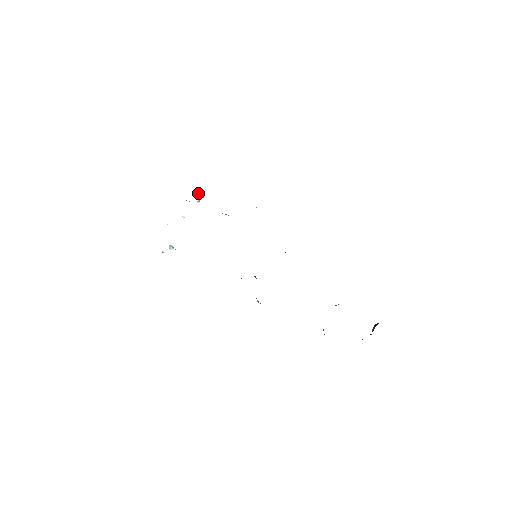
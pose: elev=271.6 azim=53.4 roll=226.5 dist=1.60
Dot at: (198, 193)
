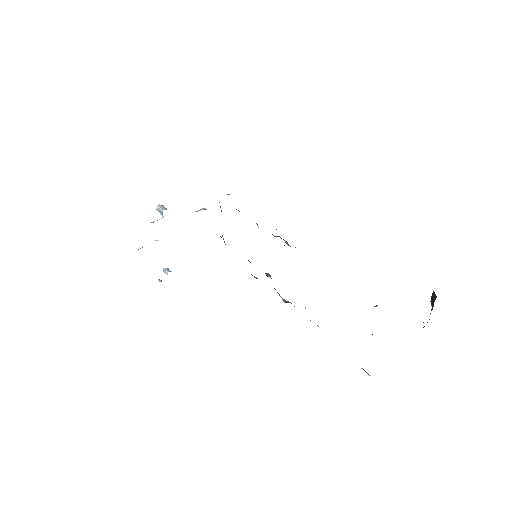
Dot at: (157, 207)
